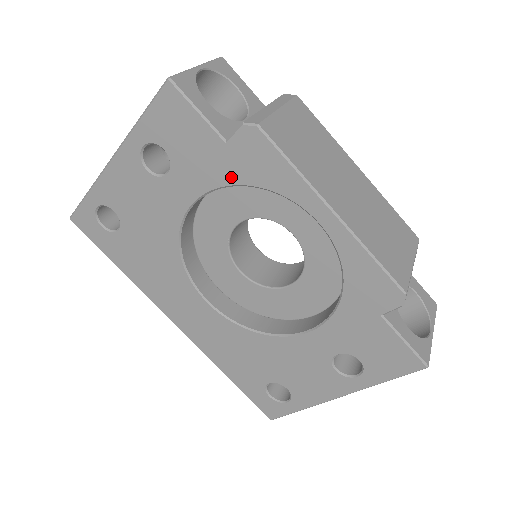
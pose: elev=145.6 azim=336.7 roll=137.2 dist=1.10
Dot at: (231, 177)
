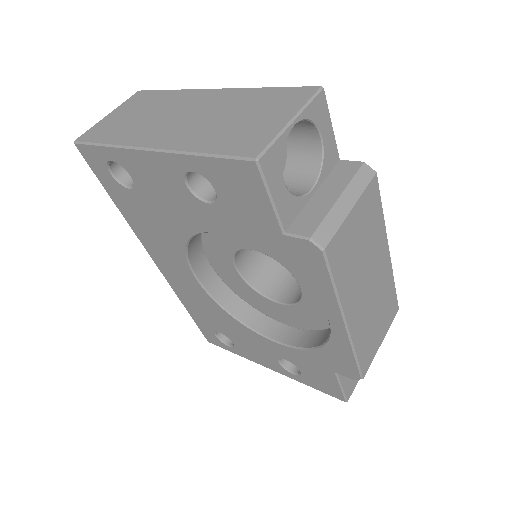
Dot at: (272, 251)
